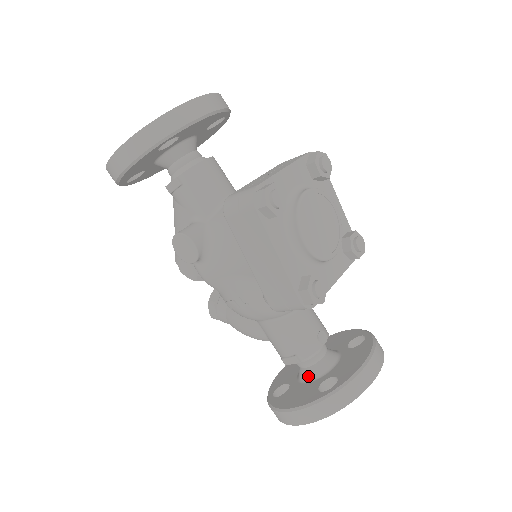
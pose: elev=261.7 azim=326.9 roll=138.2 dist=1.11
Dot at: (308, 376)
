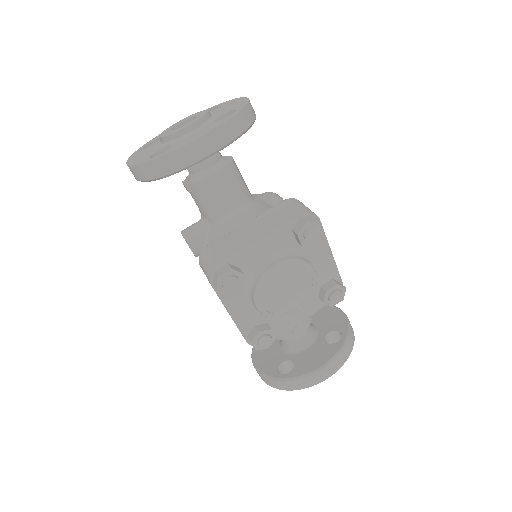
Dot at: (283, 346)
